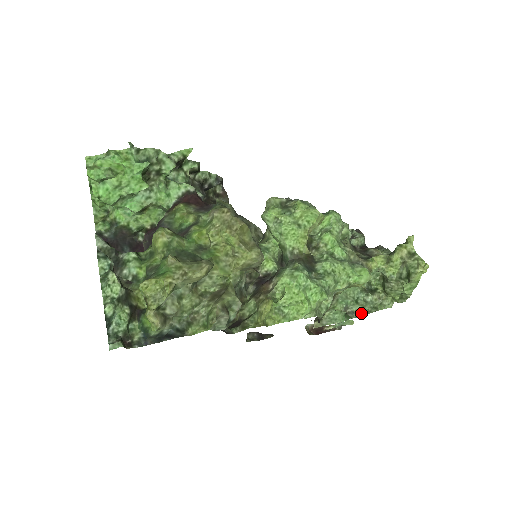
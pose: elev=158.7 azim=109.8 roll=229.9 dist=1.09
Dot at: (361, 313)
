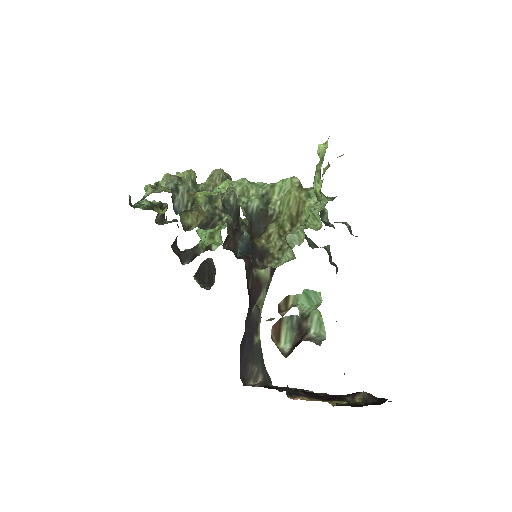
Dot at: (303, 241)
